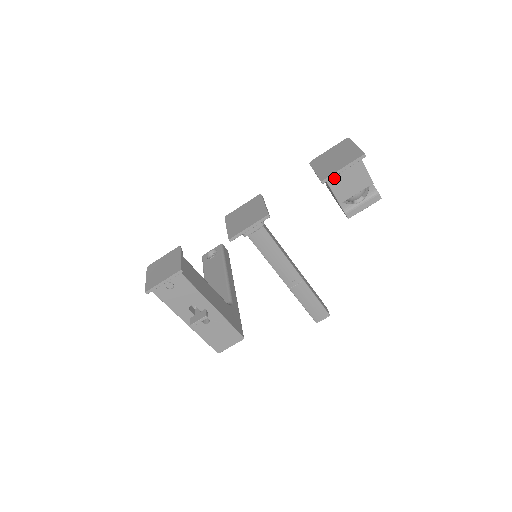
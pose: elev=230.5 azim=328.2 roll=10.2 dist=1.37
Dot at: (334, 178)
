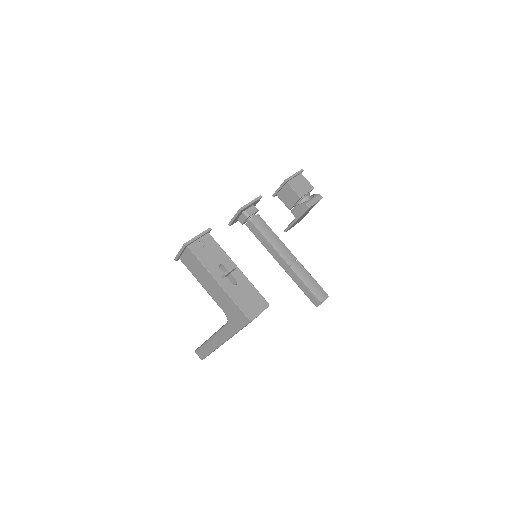
Dot at: (291, 182)
